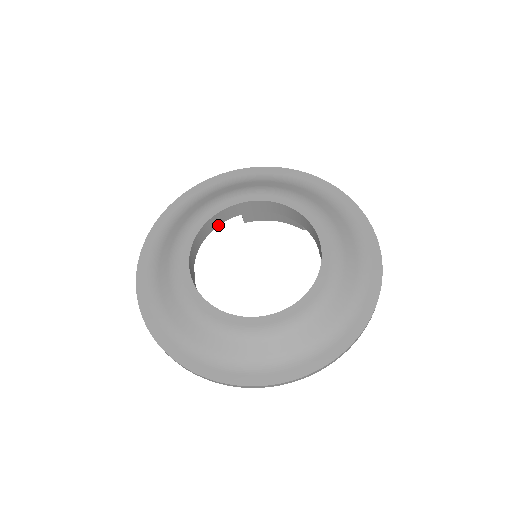
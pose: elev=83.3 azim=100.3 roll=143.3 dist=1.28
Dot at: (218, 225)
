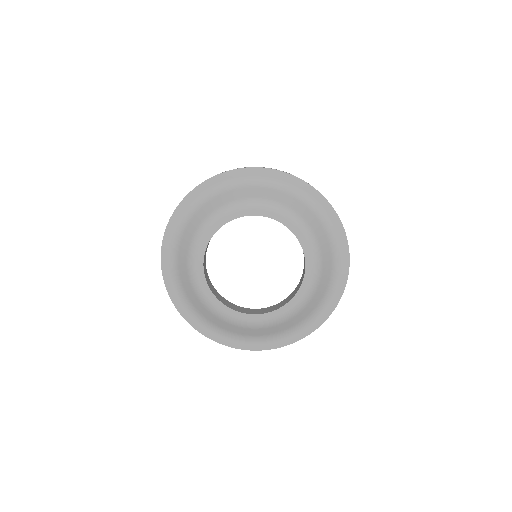
Dot at: occluded
